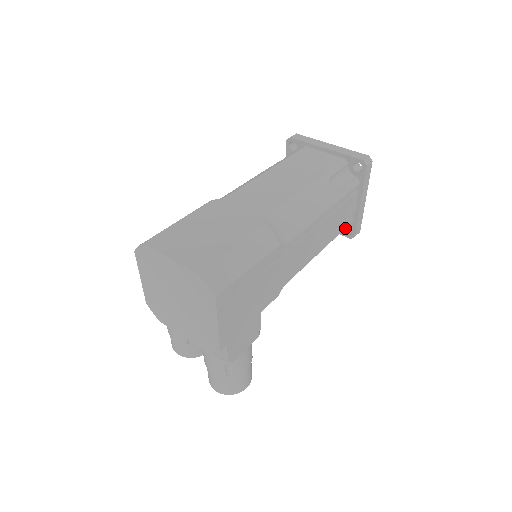
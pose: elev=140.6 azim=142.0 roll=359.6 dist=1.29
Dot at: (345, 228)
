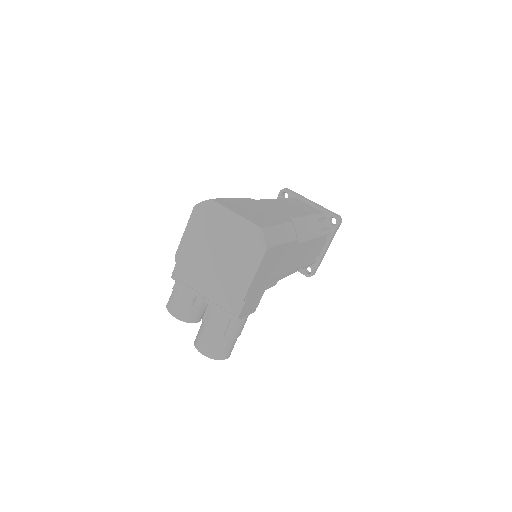
Dot at: (305, 268)
